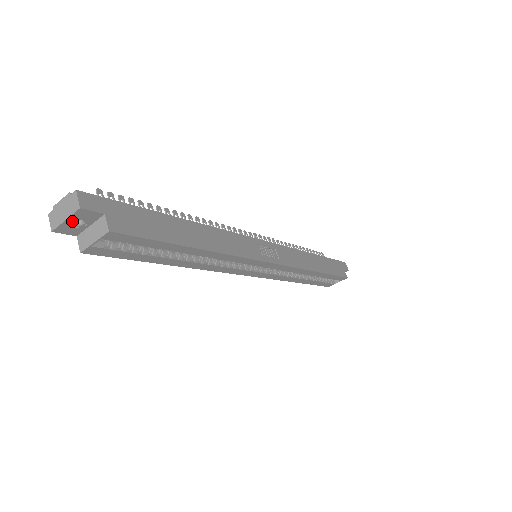
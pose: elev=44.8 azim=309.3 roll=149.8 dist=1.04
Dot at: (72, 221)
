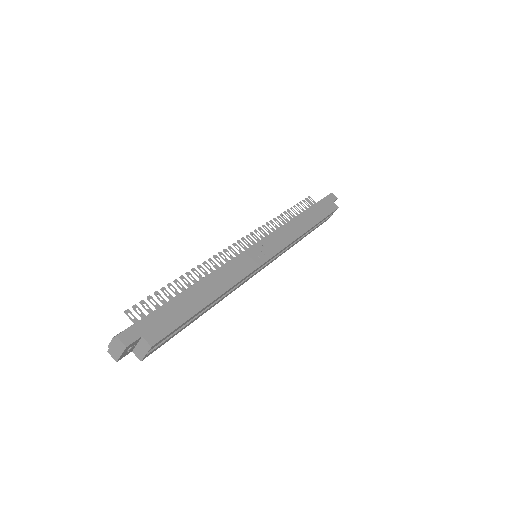
Dot at: (125, 352)
